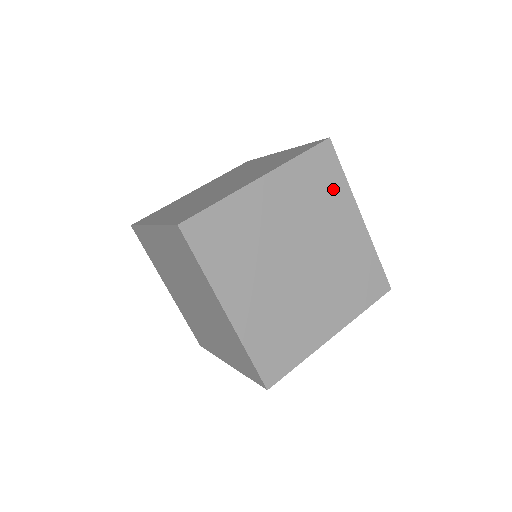
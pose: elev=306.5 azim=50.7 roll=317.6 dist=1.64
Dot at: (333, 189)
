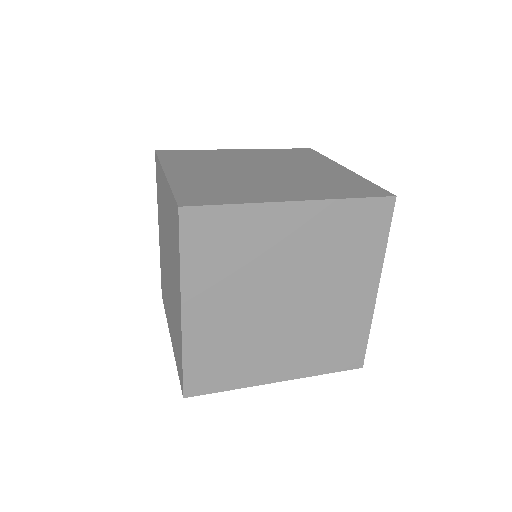
Dot at: (311, 158)
